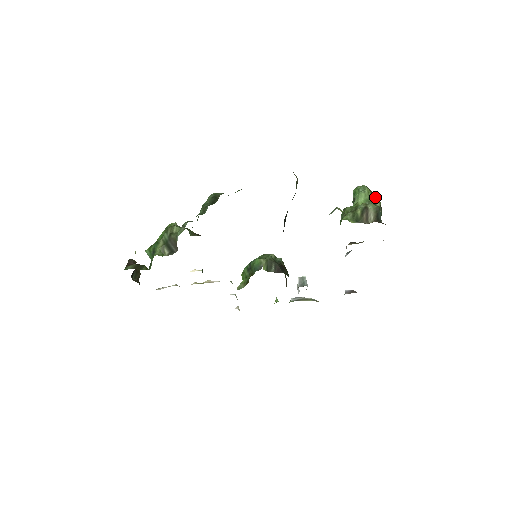
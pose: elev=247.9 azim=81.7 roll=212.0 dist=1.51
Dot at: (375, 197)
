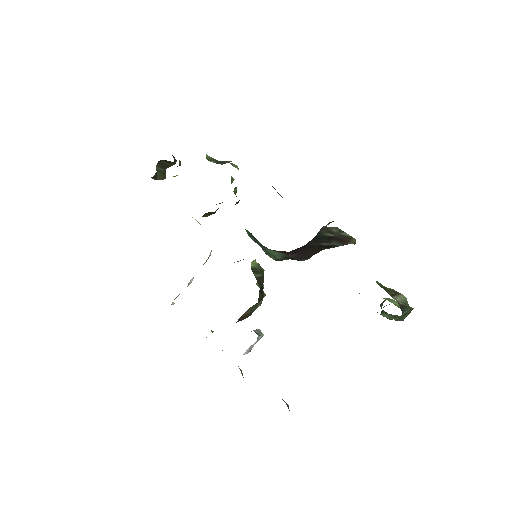
Dot at: occluded
